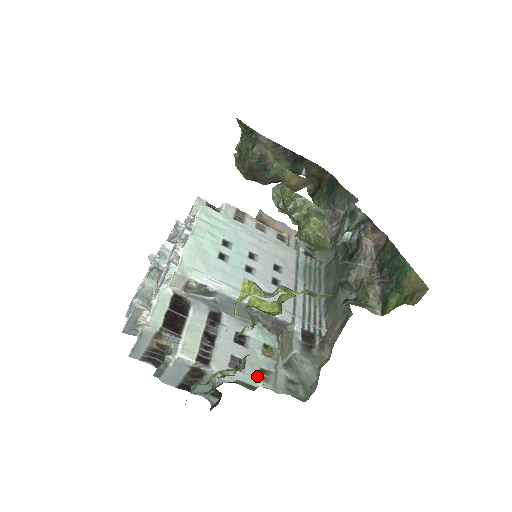
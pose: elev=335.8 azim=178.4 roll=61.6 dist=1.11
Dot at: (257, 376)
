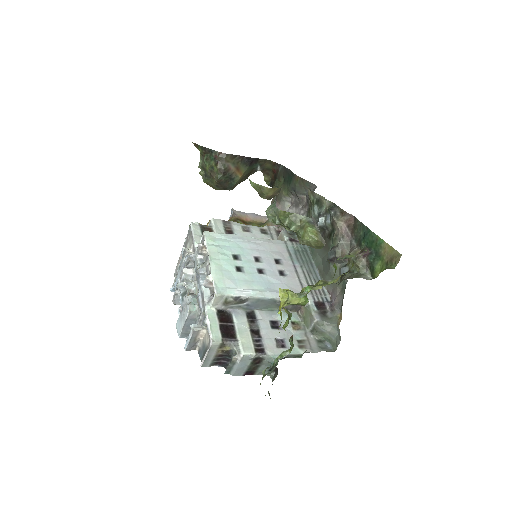
Dot at: (297, 347)
